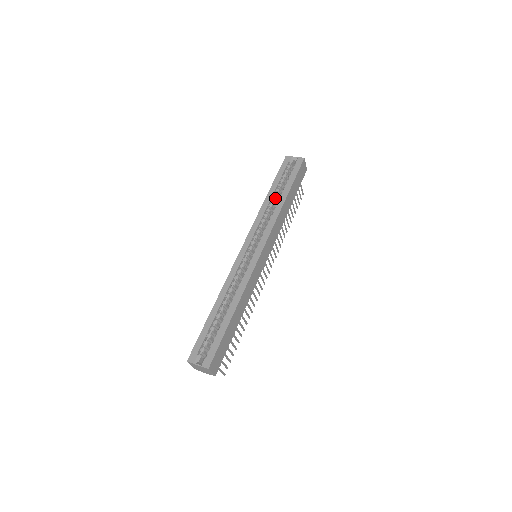
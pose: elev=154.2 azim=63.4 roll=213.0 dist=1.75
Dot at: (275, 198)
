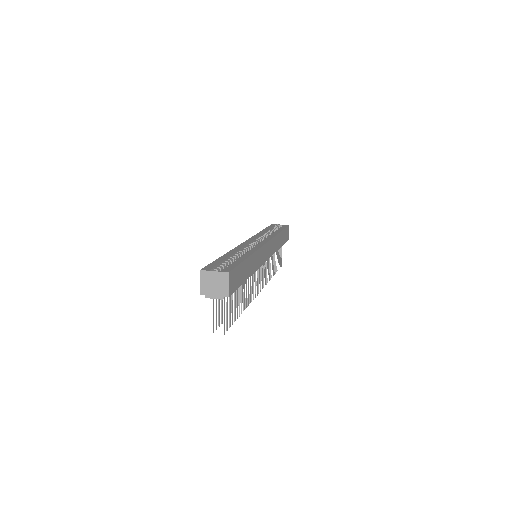
Dot at: (268, 234)
